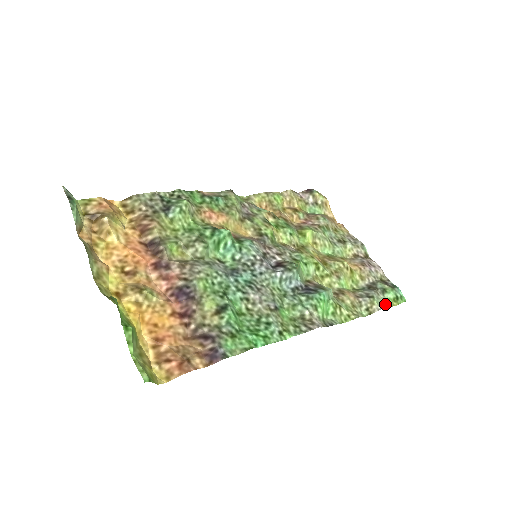
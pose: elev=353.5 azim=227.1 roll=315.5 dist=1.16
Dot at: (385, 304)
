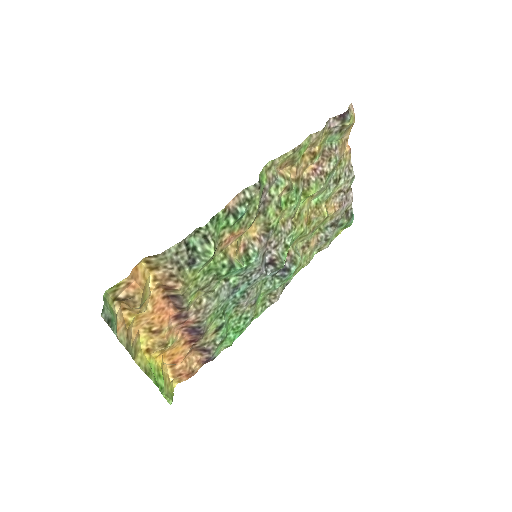
Dot at: (335, 236)
